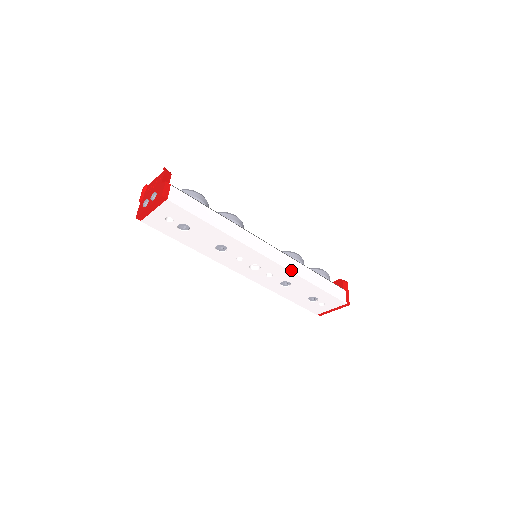
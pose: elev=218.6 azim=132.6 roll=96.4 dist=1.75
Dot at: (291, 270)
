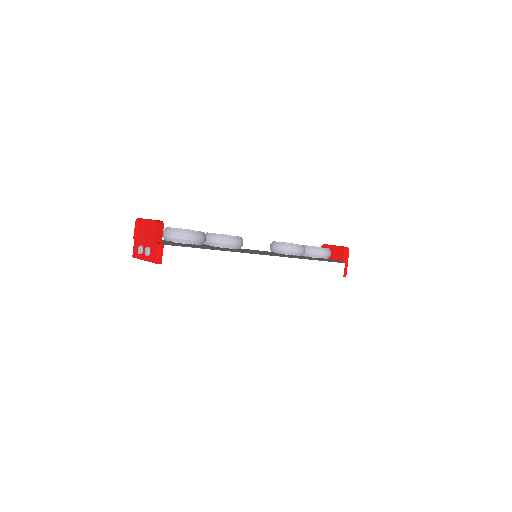
Dot at: (289, 272)
